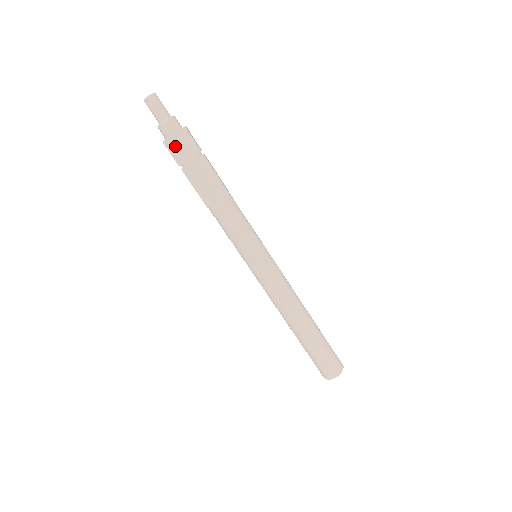
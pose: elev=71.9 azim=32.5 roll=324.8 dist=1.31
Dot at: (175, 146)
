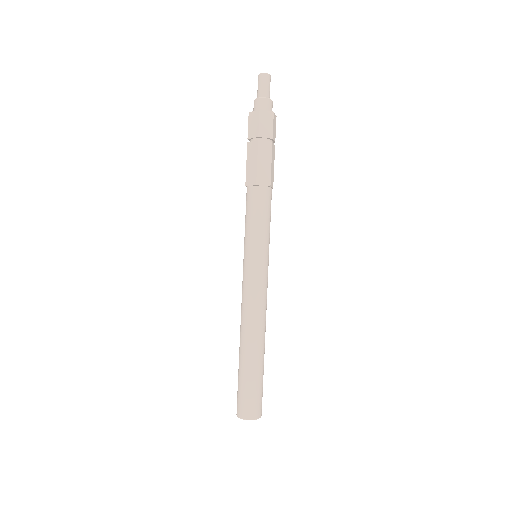
Dot at: (268, 121)
